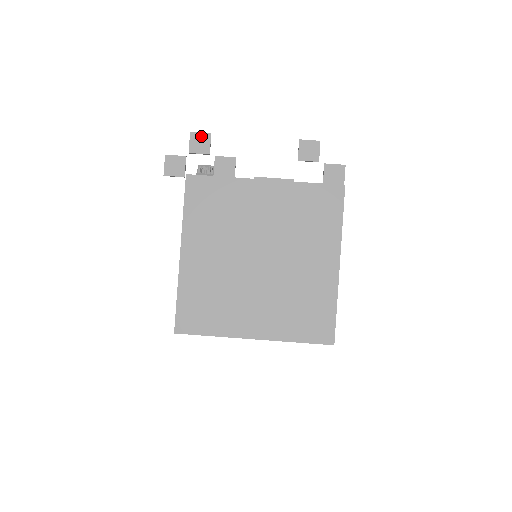
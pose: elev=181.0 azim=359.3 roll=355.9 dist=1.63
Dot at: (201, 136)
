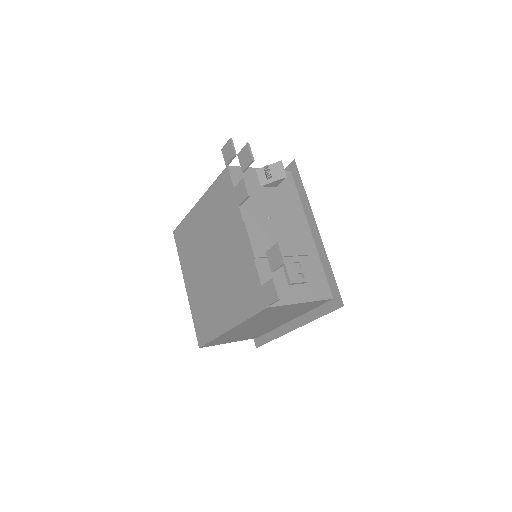
Dot at: (248, 154)
